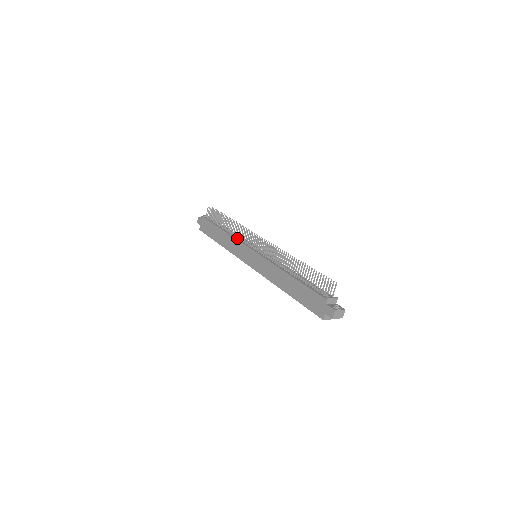
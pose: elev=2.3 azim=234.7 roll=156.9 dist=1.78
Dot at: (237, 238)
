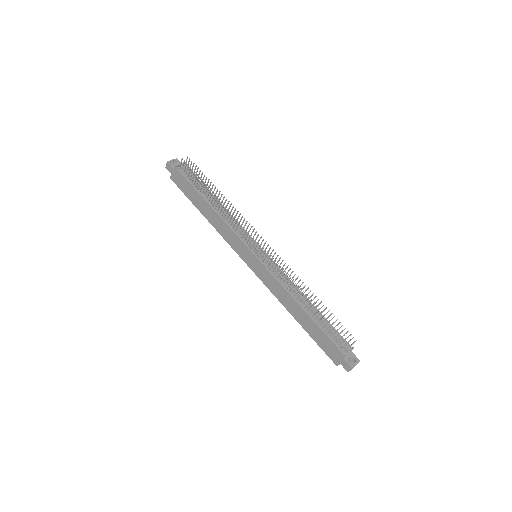
Dot at: (230, 225)
